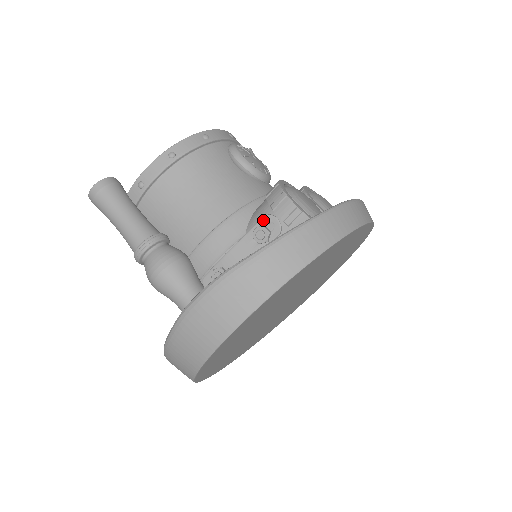
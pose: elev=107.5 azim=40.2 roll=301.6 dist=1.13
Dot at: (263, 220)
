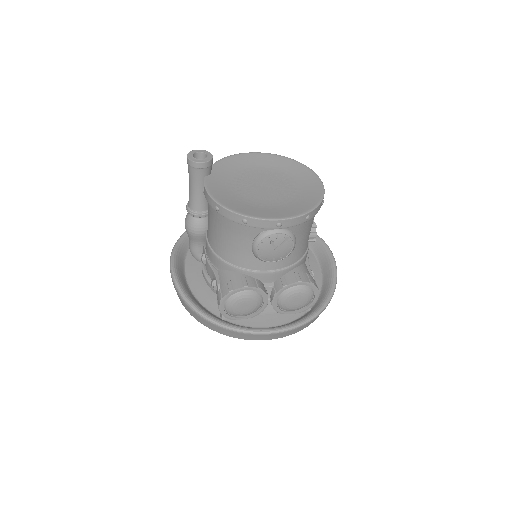
Dot at: (217, 284)
